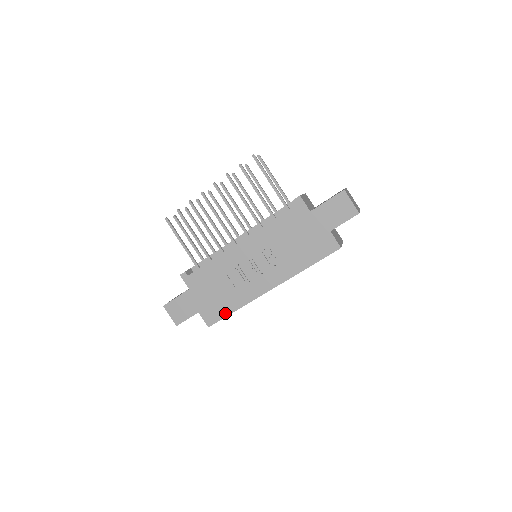
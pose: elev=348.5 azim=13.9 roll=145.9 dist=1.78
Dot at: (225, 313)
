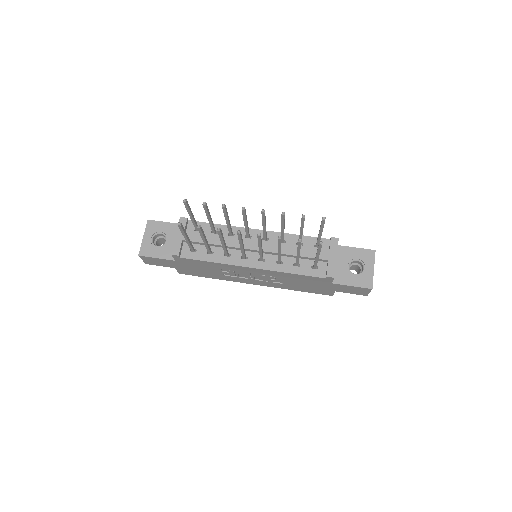
Dot at: (202, 276)
